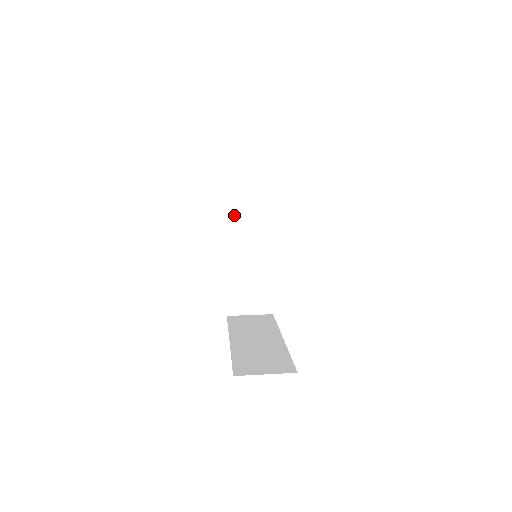
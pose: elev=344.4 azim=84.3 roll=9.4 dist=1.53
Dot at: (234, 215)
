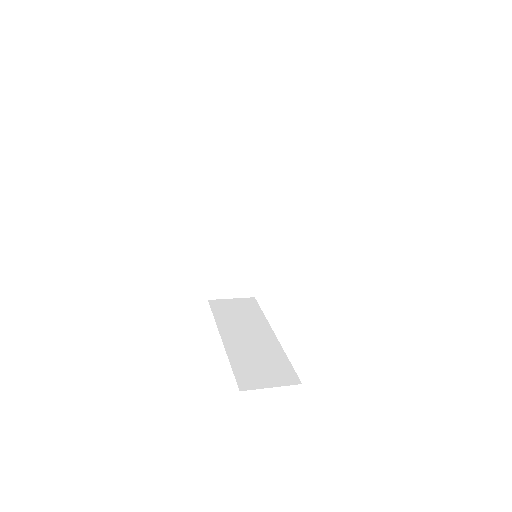
Dot at: (223, 198)
